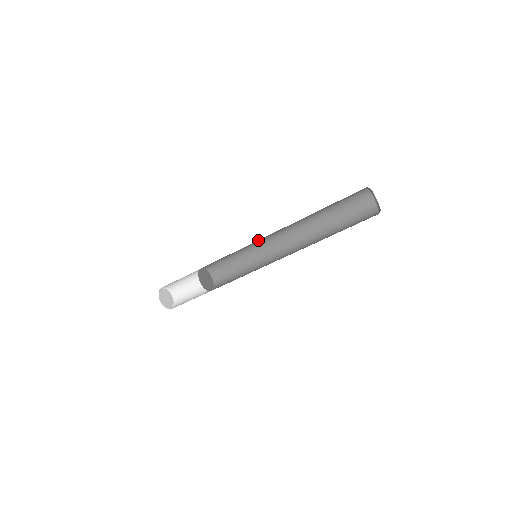
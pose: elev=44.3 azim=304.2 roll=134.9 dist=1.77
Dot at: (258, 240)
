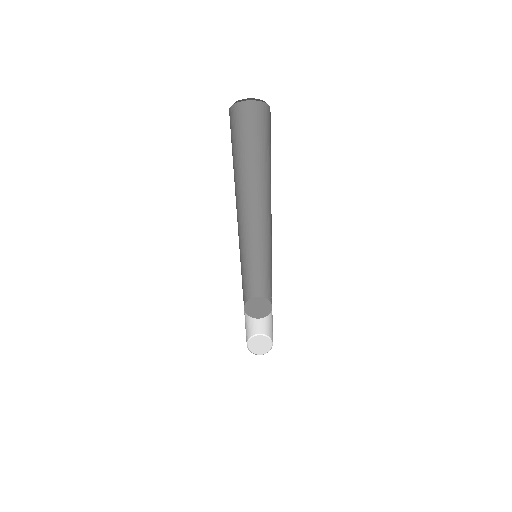
Dot at: occluded
